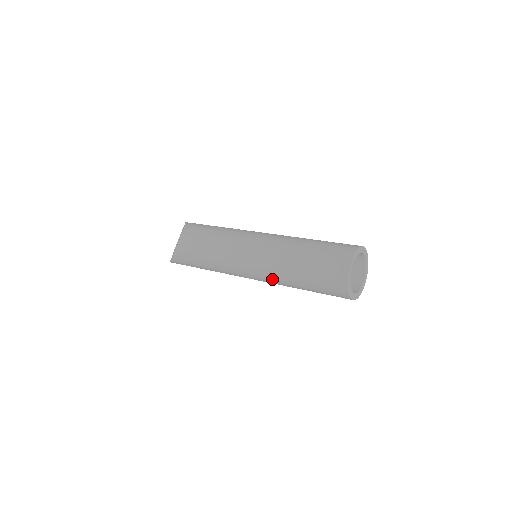
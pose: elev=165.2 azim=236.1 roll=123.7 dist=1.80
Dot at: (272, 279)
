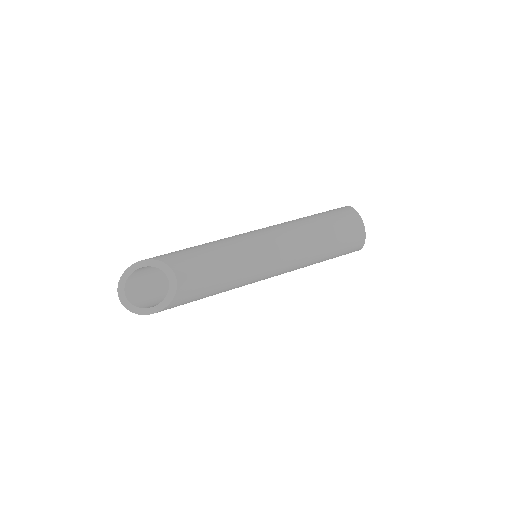
Dot at: (296, 268)
